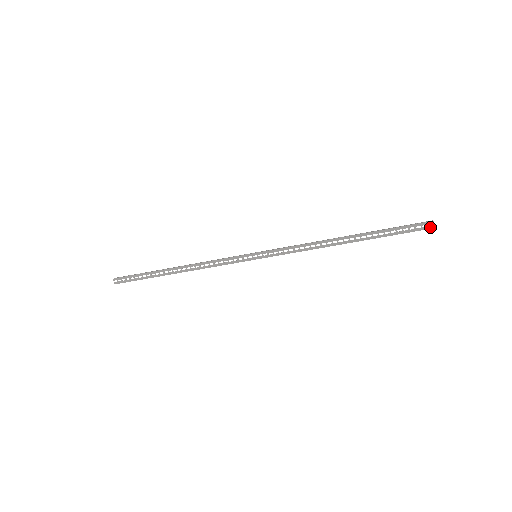
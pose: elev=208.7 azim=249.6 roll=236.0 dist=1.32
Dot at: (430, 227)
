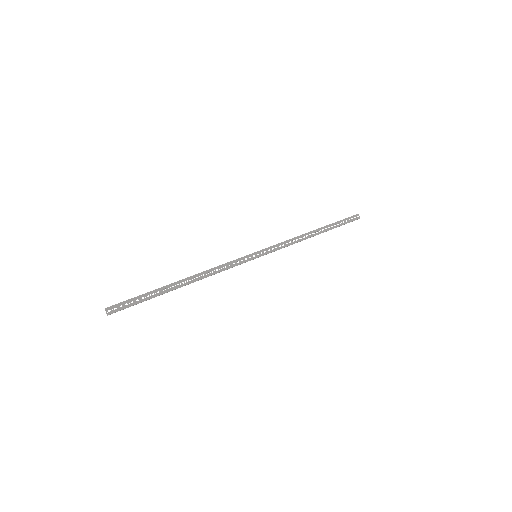
Dot at: occluded
